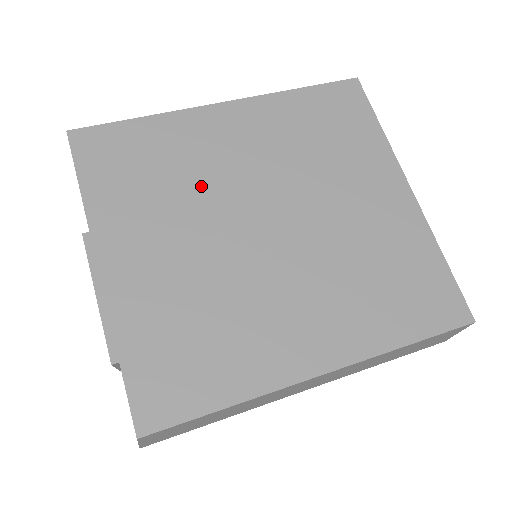
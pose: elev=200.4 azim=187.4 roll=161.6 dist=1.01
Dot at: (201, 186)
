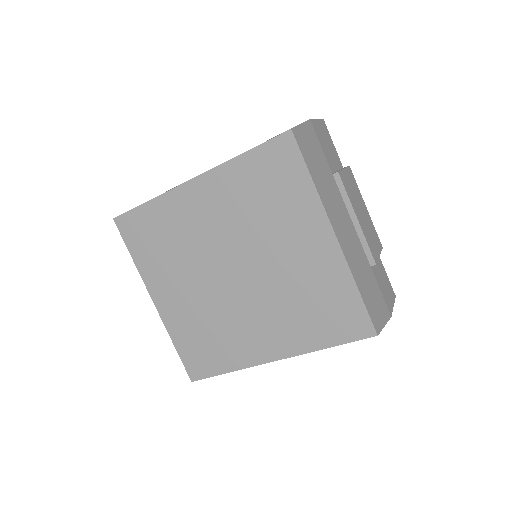
Dot at: (192, 249)
